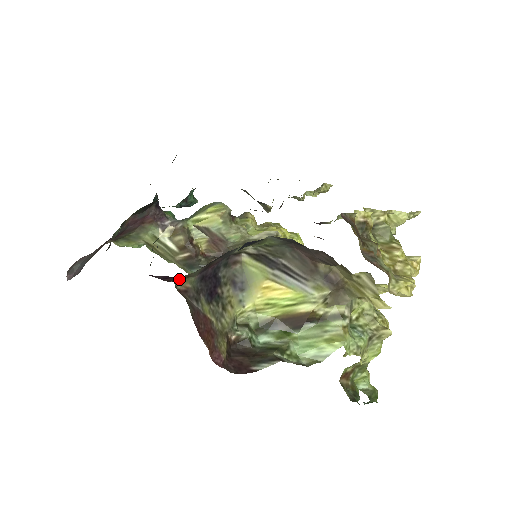
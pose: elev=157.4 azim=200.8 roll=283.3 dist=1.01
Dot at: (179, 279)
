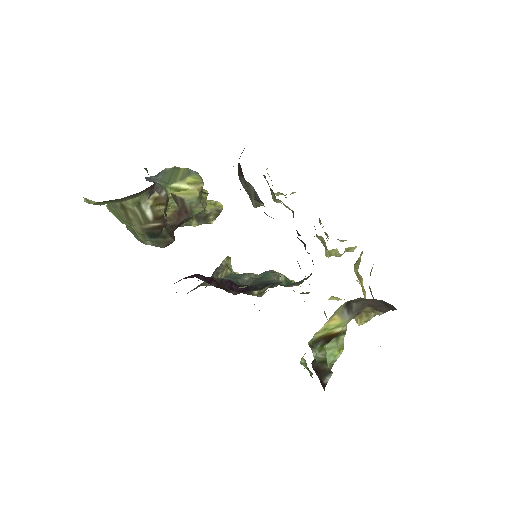
Dot at: occluded
